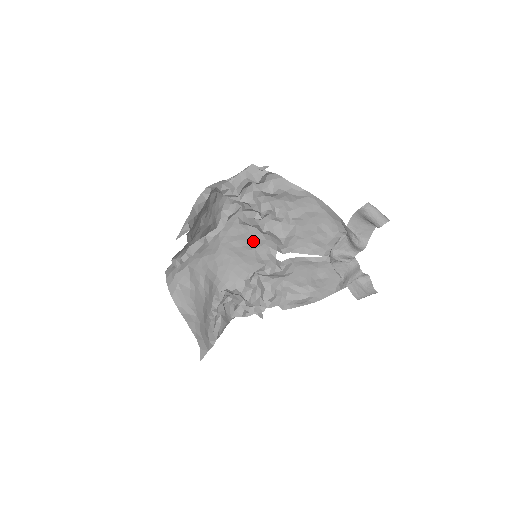
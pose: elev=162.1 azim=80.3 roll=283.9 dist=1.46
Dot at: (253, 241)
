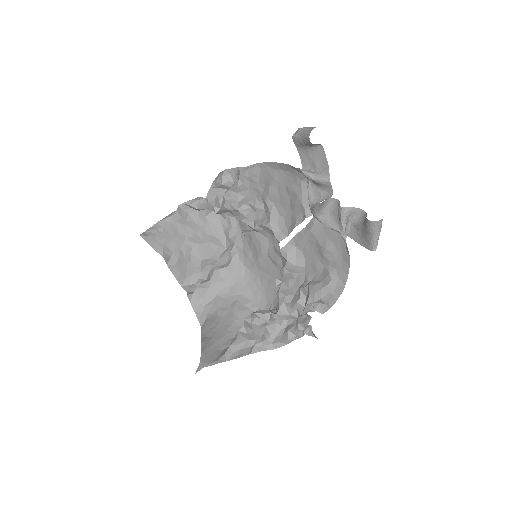
Dot at: (260, 246)
